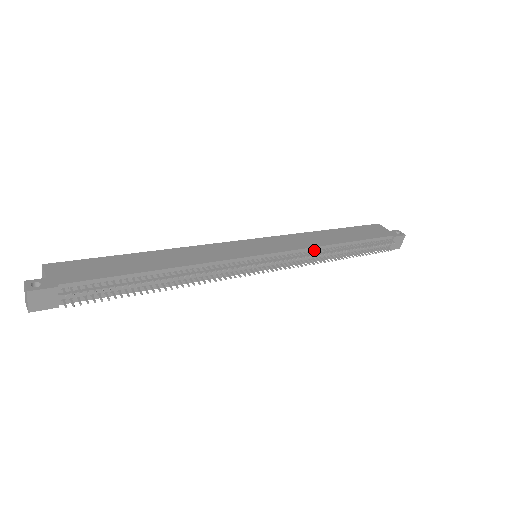
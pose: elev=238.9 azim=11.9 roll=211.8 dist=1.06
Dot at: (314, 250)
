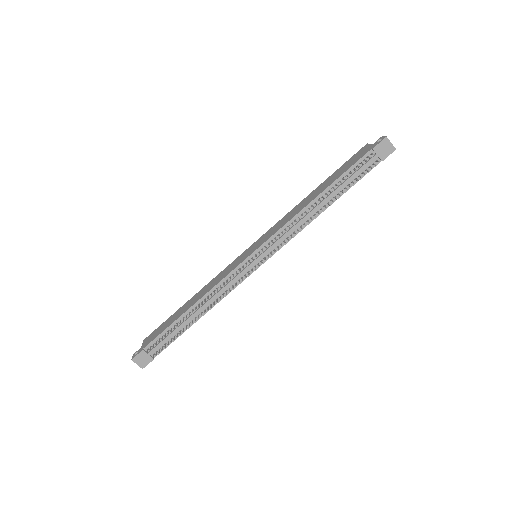
Dot at: (294, 221)
